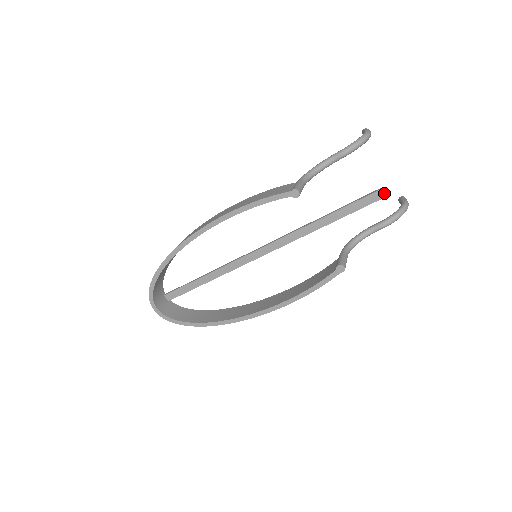
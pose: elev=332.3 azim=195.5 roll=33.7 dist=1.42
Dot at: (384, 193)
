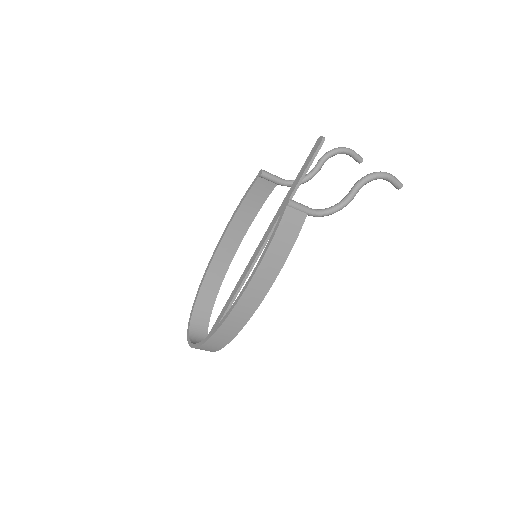
Dot at: (320, 140)
